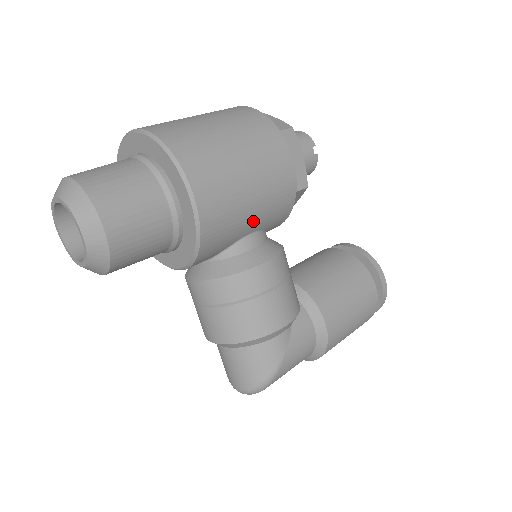
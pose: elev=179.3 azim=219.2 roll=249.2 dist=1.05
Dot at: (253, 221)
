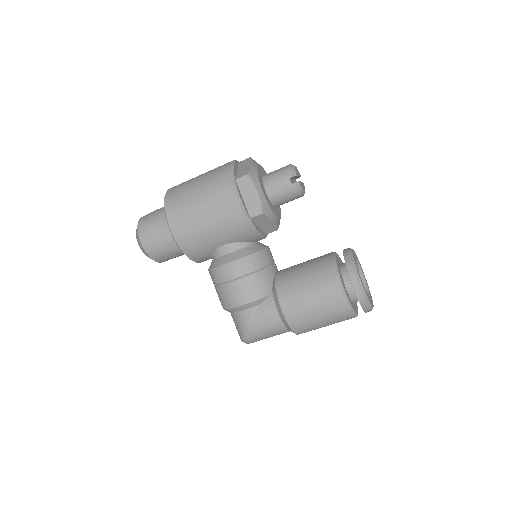
Dot at: (218, 238)
